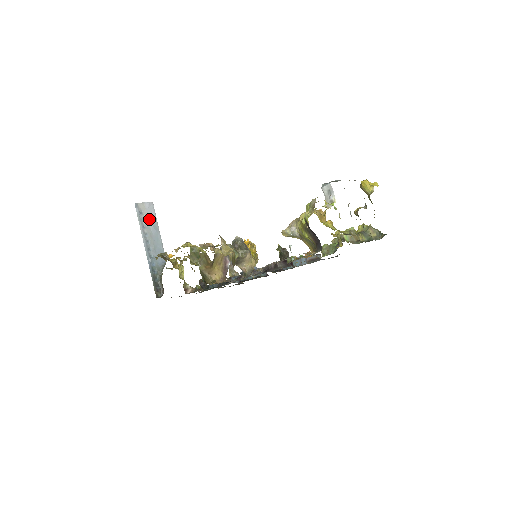
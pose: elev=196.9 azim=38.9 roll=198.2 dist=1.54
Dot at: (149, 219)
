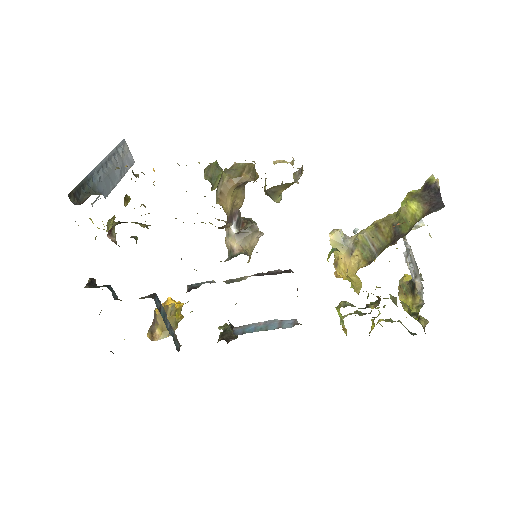
Dot at: (123, 161)
